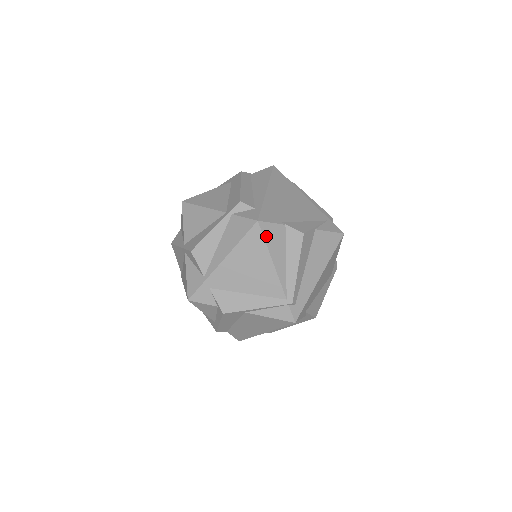
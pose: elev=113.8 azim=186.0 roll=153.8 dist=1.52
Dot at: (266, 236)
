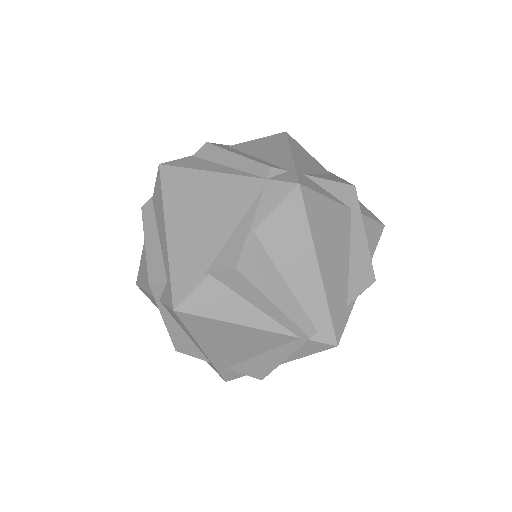
Dot at: (201, 312)
